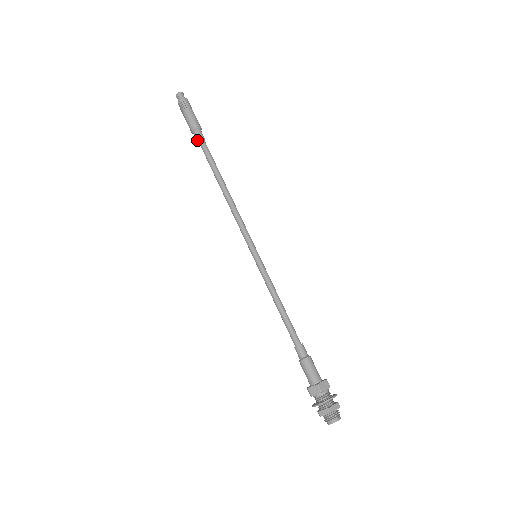
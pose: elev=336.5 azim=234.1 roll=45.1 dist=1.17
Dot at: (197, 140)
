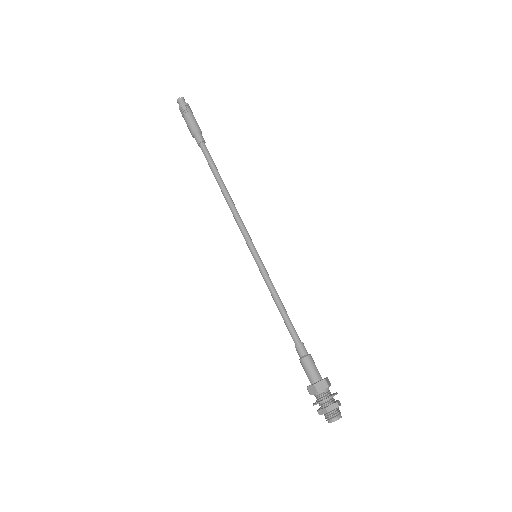
Dot at: (199, 141)
